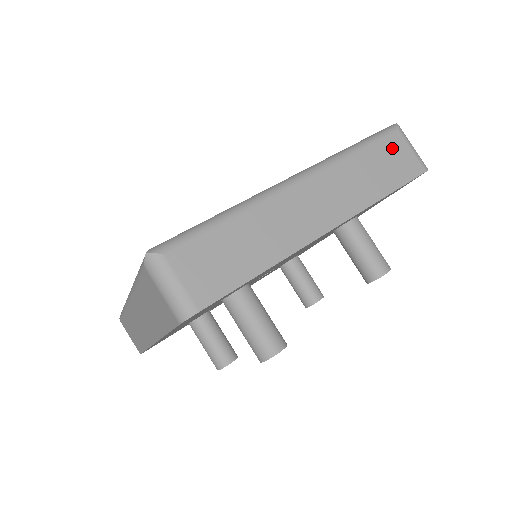
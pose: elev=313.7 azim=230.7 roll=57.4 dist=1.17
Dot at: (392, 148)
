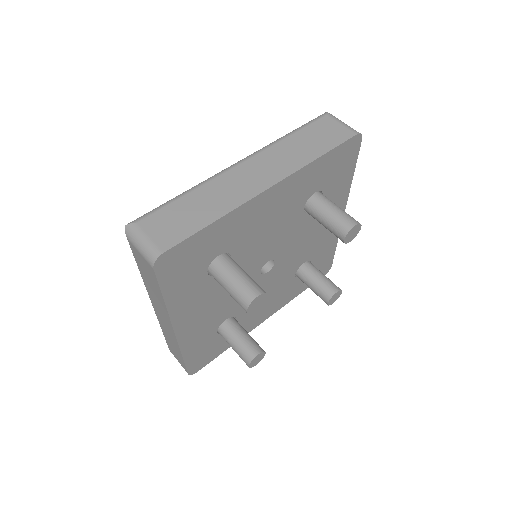
Dot at: (322, 126)
